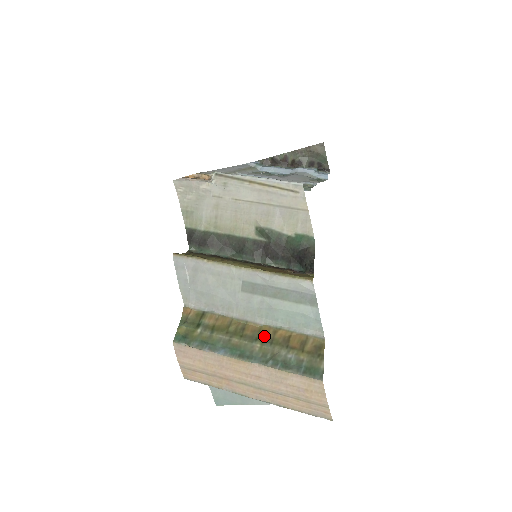
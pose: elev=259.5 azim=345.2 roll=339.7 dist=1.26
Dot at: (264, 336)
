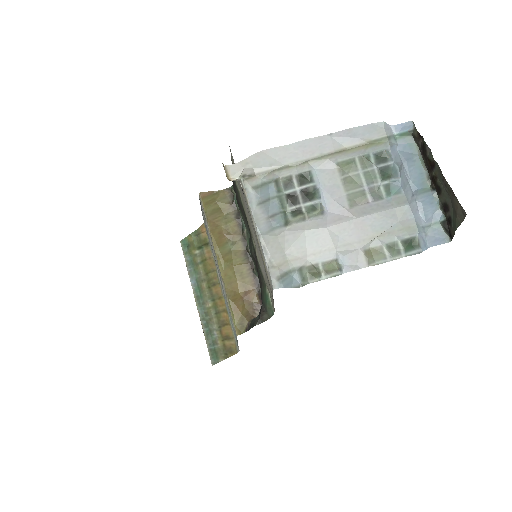
Dot at: (218, 304)
